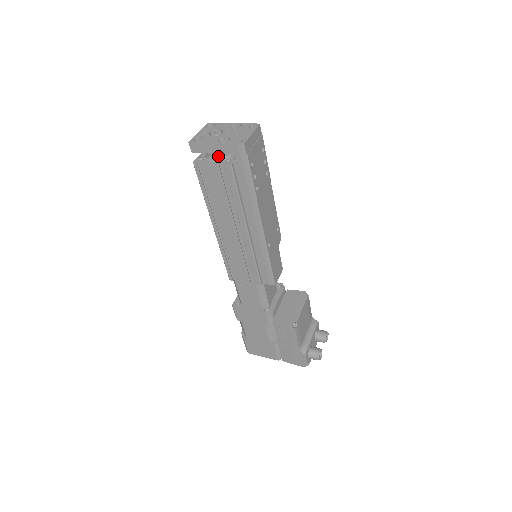
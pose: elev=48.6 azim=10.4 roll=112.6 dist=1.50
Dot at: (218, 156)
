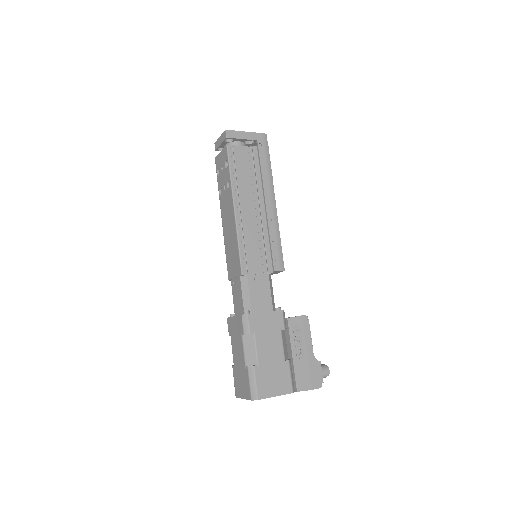
Dot at: occluded
